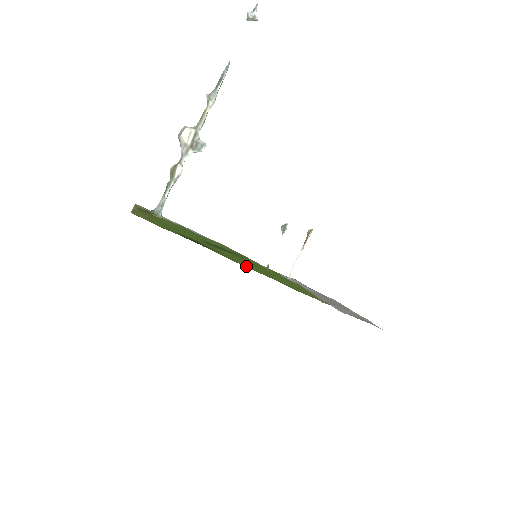
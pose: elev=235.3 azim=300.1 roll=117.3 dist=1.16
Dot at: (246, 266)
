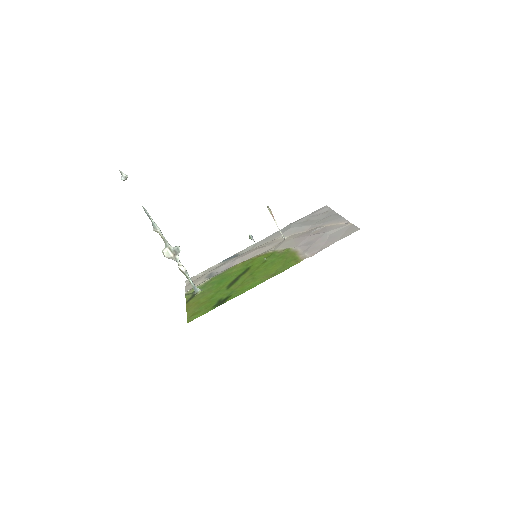
Dot at: (251, 287)
